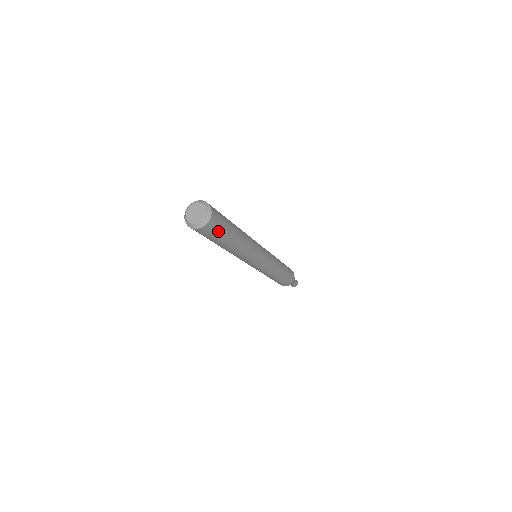
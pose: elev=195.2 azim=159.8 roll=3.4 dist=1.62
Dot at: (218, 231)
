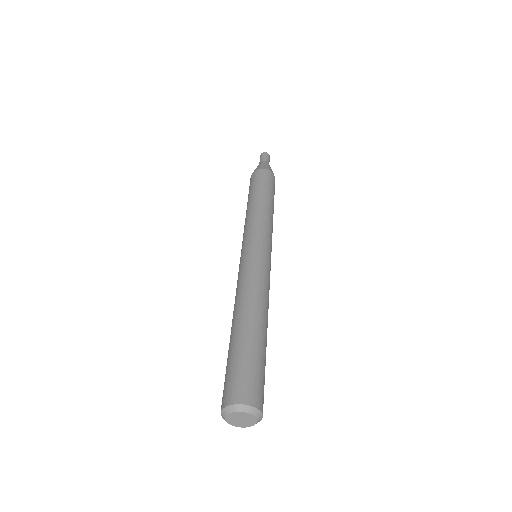
Dot at: occluded
